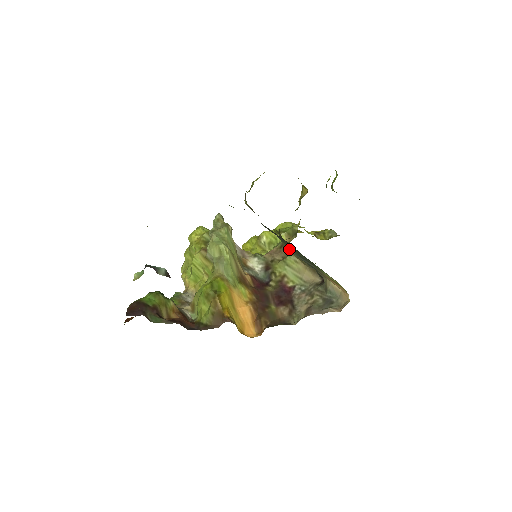
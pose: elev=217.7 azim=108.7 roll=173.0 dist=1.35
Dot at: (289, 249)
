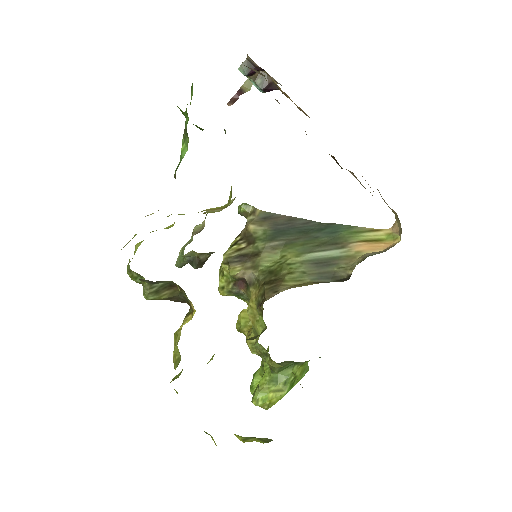
Dot at: (300, 253)
